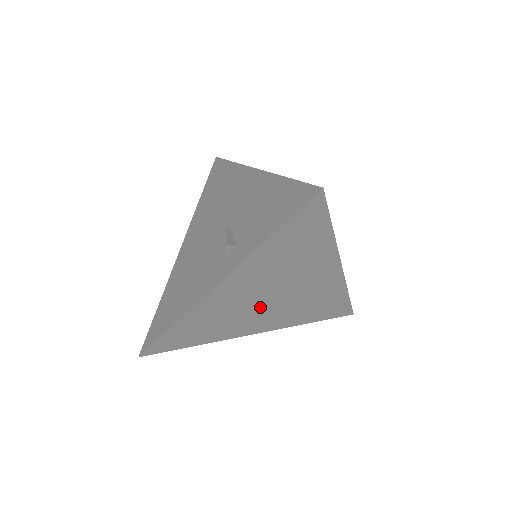
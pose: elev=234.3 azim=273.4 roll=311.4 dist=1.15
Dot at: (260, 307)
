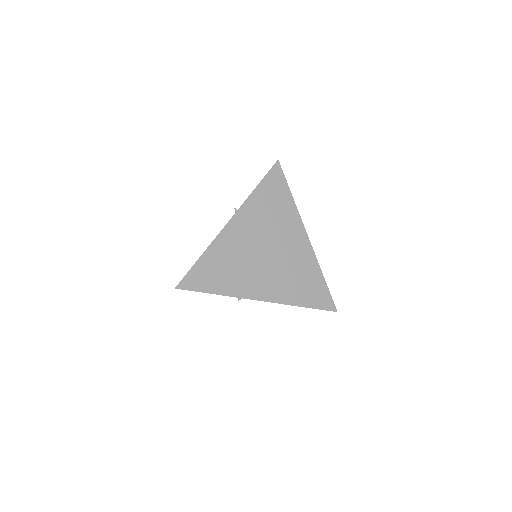
Dot at: (259, 261)
